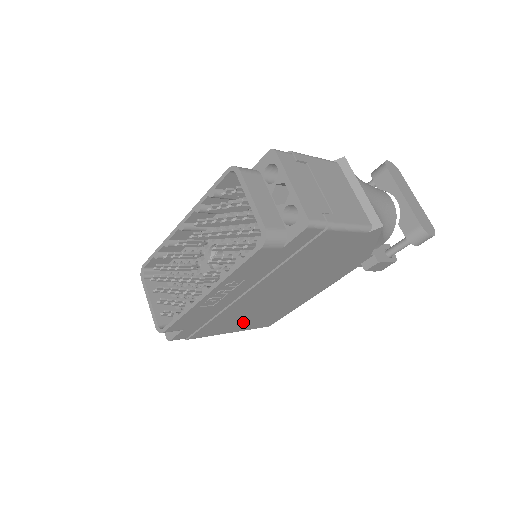
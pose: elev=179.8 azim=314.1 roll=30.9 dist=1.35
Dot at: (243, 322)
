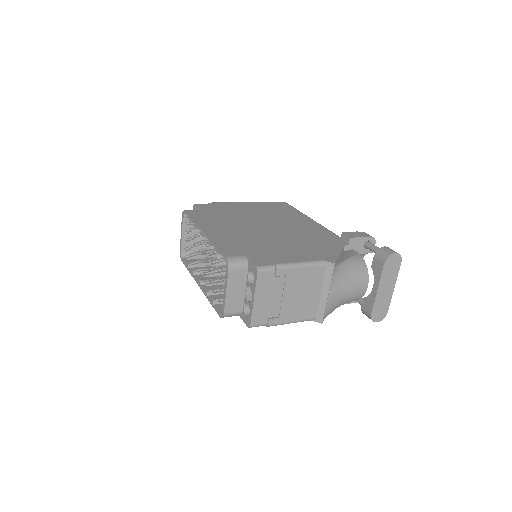
Dot at: occluded
